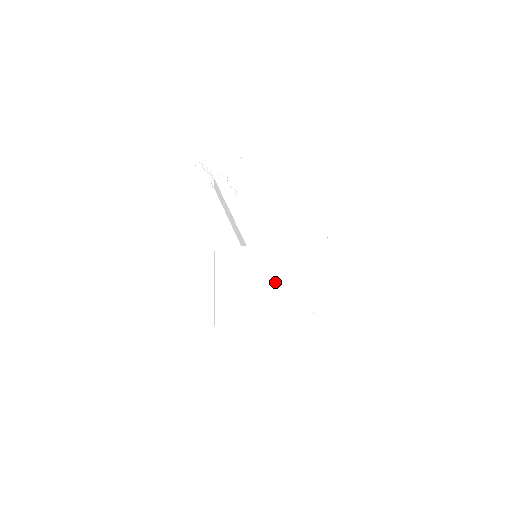
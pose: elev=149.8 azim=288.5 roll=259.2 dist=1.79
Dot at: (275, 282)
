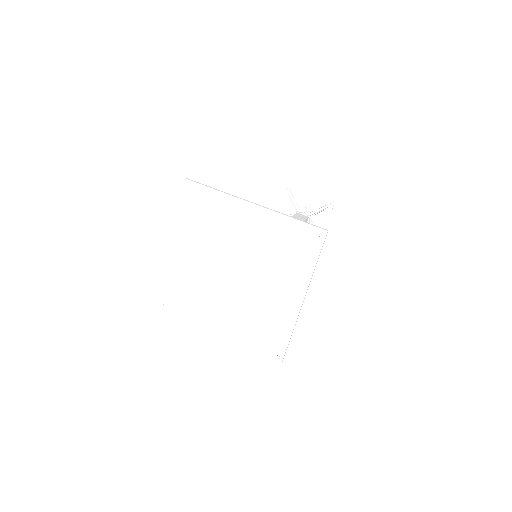
Dot at: (240, 268)
